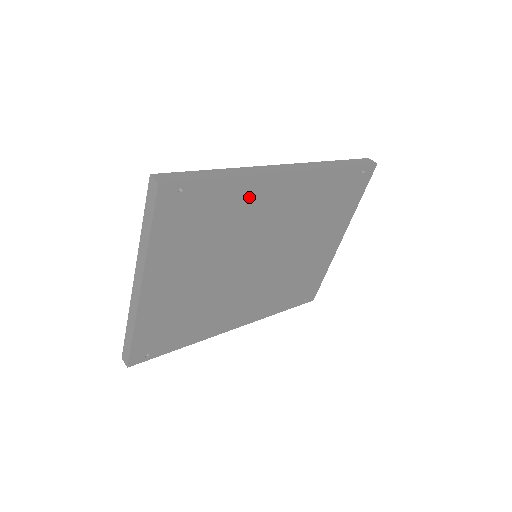
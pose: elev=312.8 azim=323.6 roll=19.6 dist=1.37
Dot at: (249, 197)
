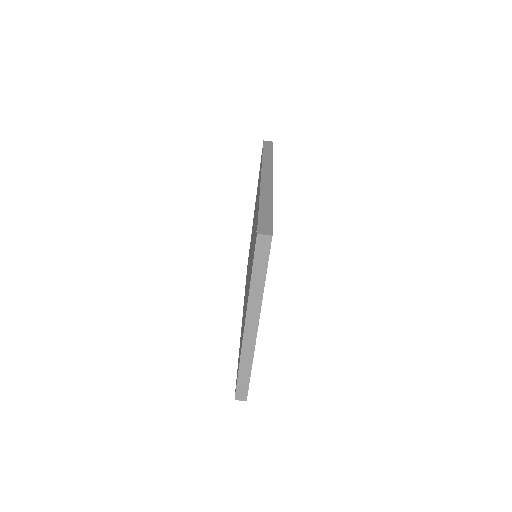
Dot at: occluded
